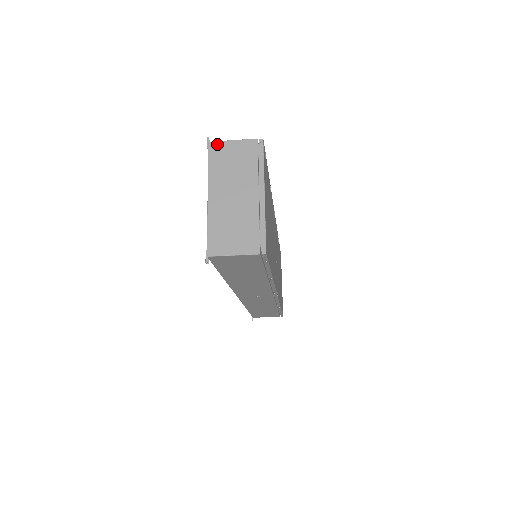
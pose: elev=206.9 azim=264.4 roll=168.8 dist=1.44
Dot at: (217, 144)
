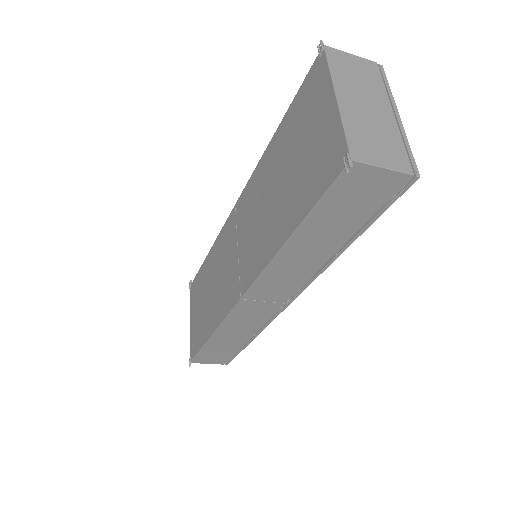
Dot at: (335, 50)
